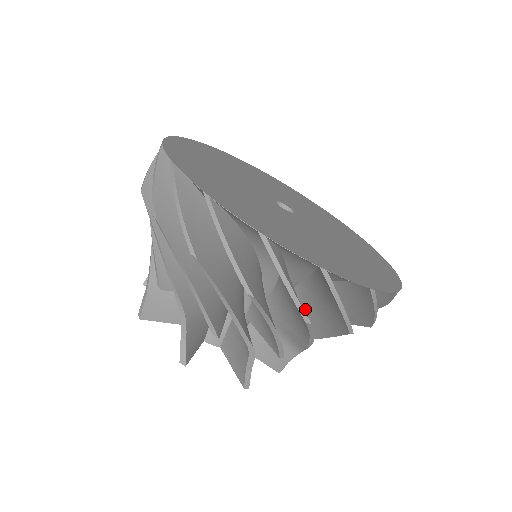
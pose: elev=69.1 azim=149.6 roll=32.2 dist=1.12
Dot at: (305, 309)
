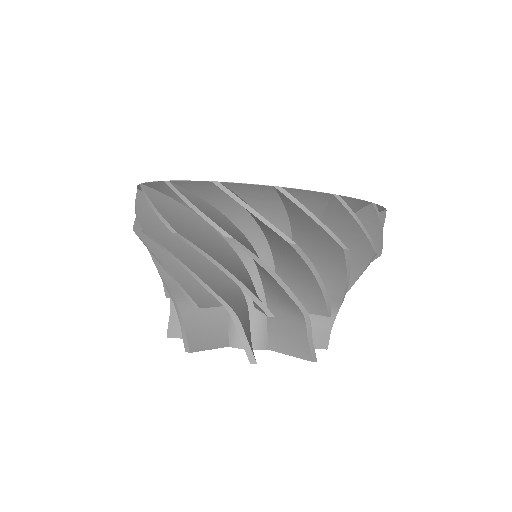
Dot at: occluded
